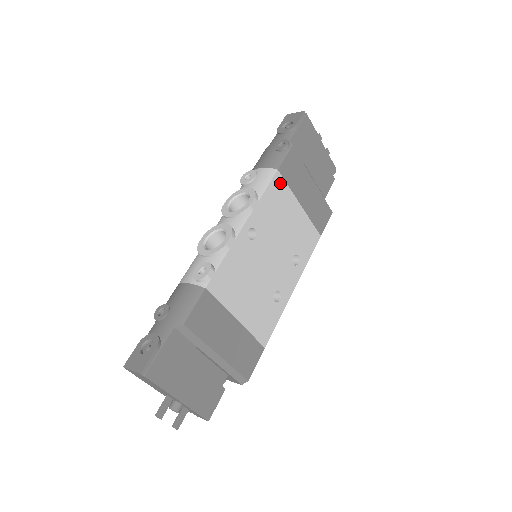
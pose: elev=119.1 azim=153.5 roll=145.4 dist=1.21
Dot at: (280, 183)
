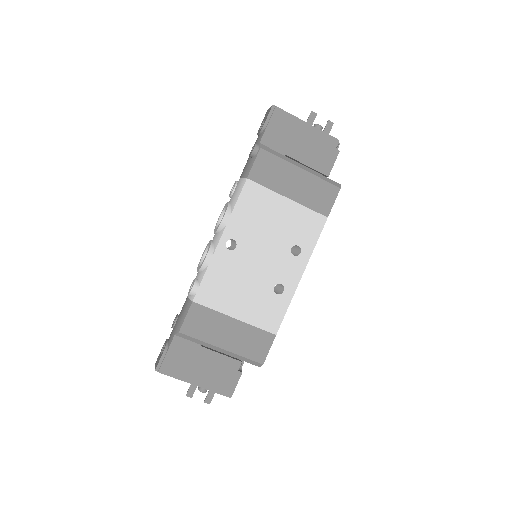
Dot at: (254, 189)
